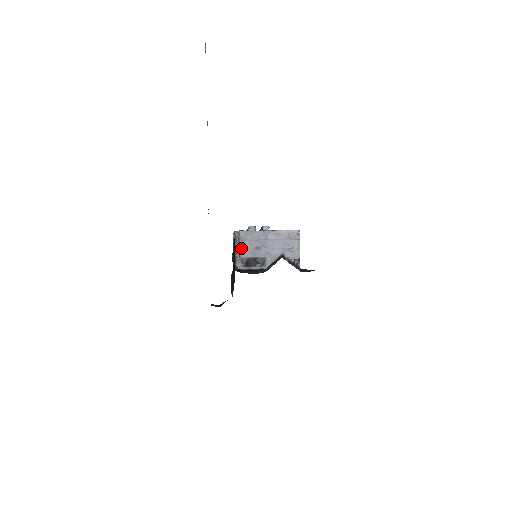
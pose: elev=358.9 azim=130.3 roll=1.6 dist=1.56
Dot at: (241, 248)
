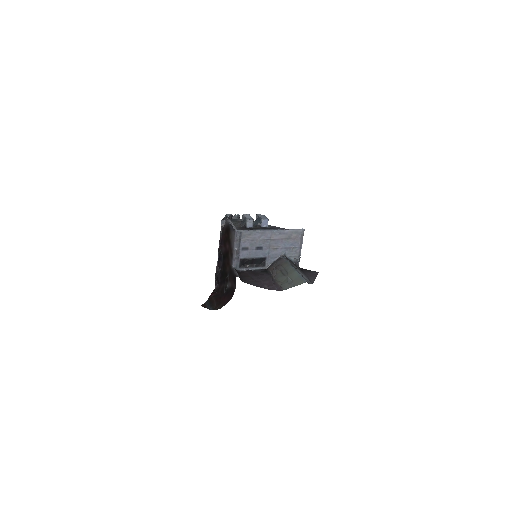
Dot at: (241, 249)
